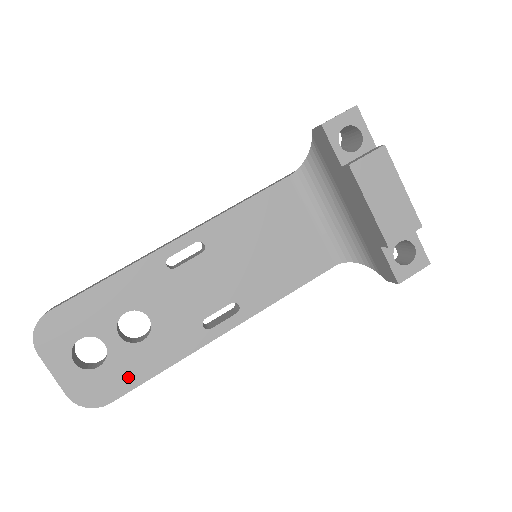
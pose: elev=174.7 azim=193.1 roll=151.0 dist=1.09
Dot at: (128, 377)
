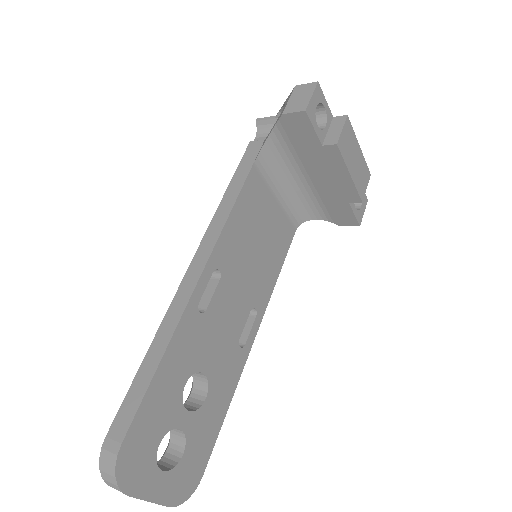
Dot at: (207, 441)
